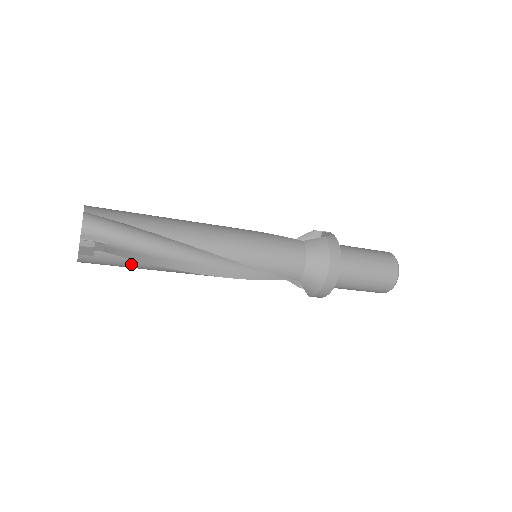
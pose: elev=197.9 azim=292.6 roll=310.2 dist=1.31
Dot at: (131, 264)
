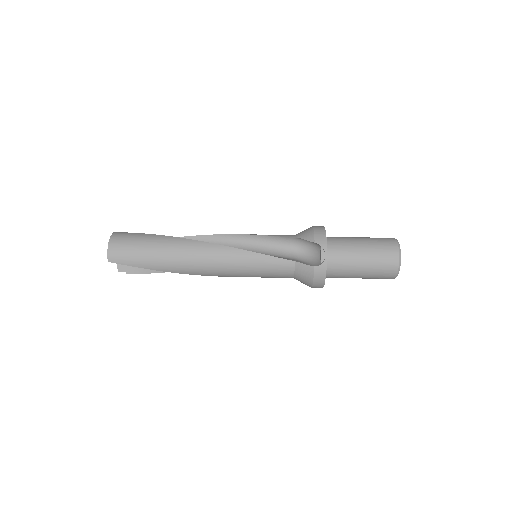
Dot at: occluded
